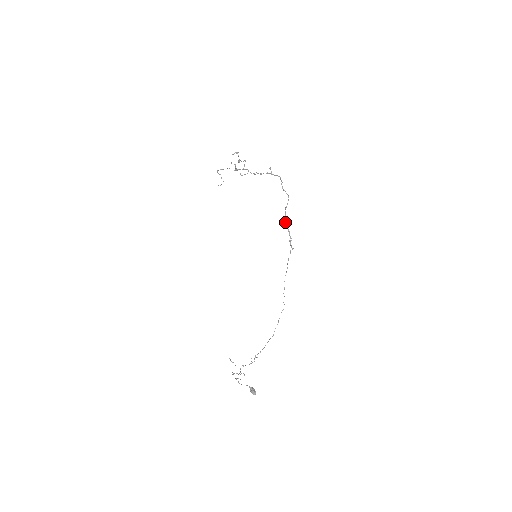
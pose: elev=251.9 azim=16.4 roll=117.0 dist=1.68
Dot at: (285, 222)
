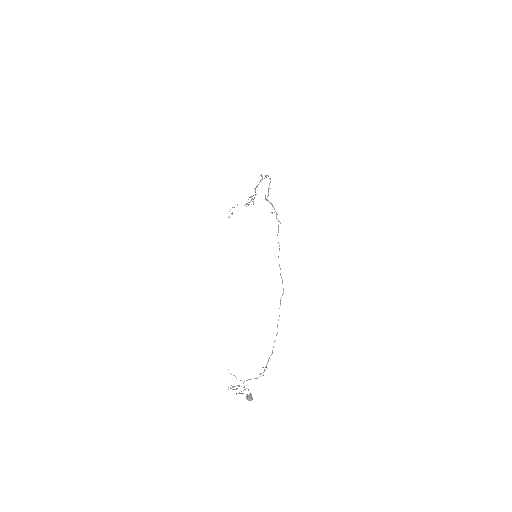
Dot at: occluded
